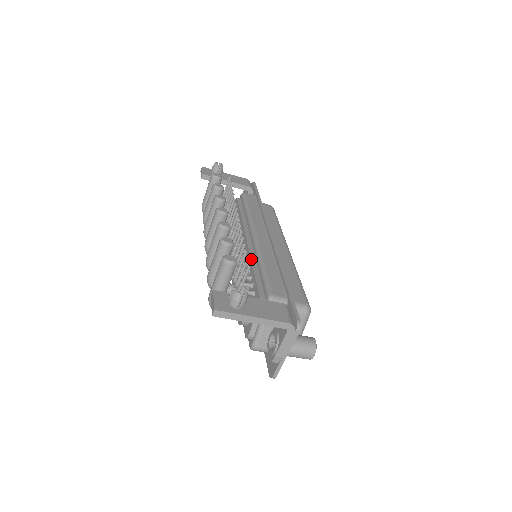
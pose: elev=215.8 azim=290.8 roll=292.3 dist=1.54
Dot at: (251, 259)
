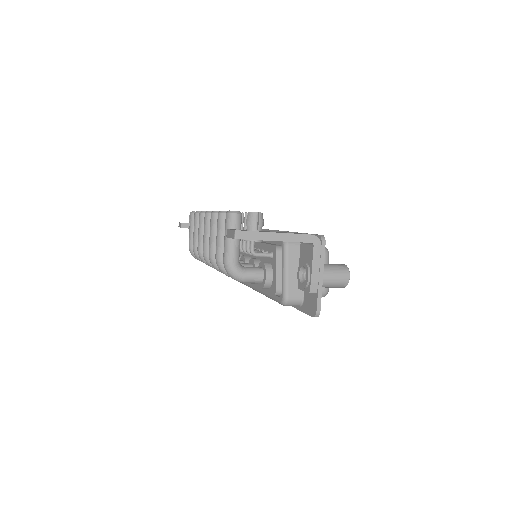
Dot at: occluded
